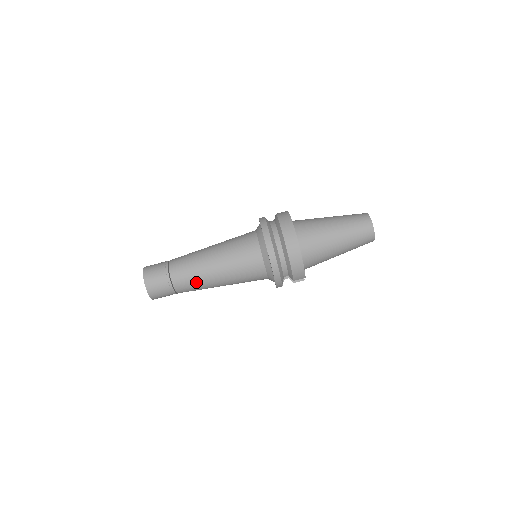
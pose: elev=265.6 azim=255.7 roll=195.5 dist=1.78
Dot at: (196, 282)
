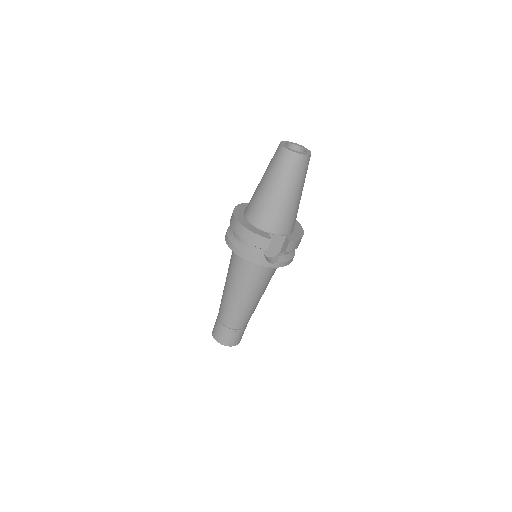
Dot at: (230, 310)
